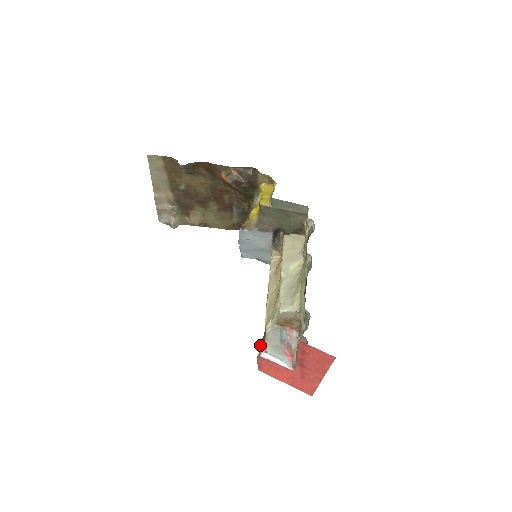
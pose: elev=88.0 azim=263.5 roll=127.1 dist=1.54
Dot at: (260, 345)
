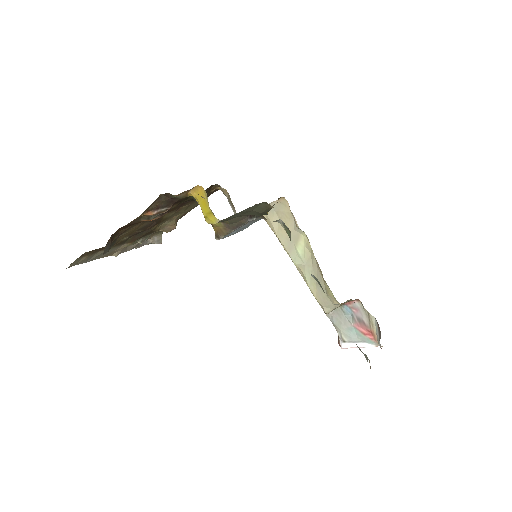
Dot at: occluded
